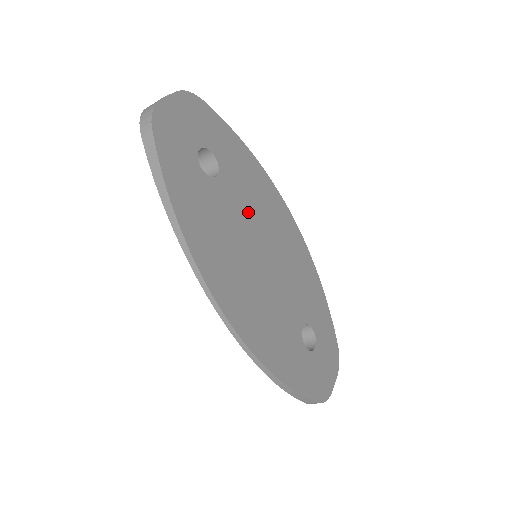
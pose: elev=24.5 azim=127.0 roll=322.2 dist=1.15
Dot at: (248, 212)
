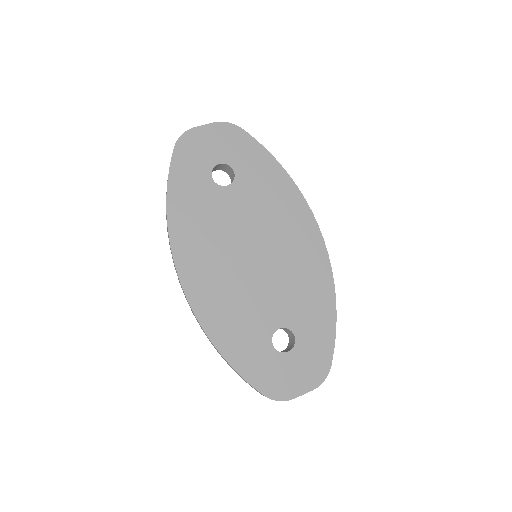
Dot at: (253, 218)
